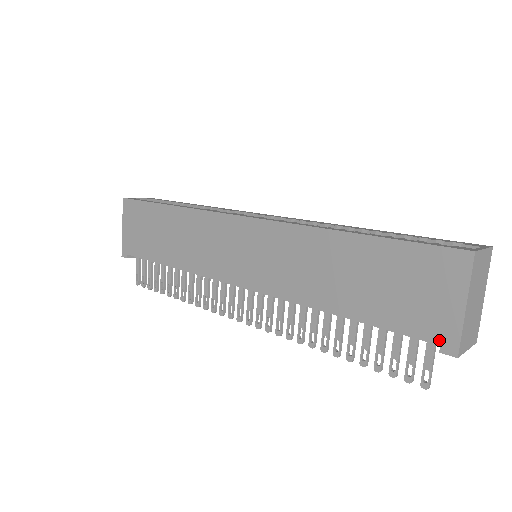
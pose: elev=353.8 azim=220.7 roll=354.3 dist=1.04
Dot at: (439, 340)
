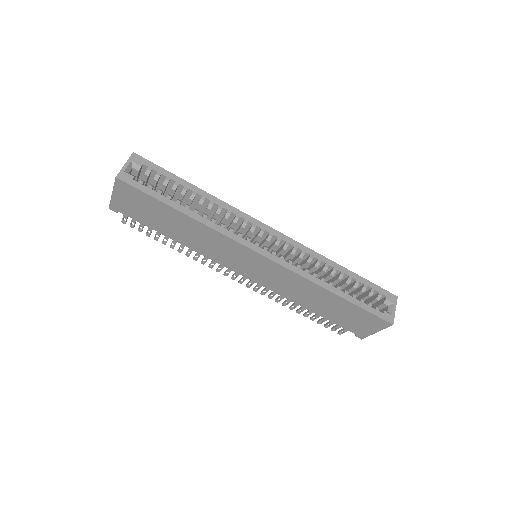
Dot at: (357, 334)
